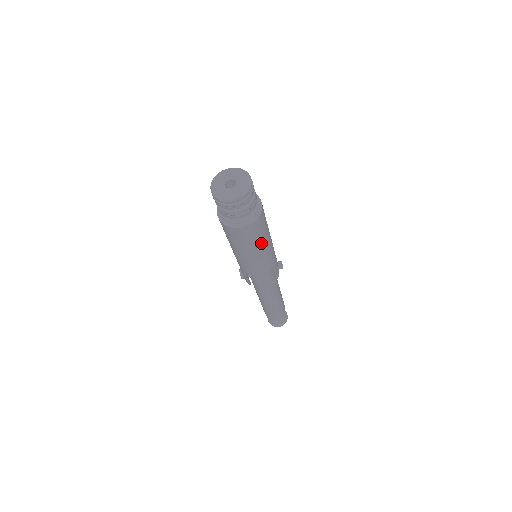
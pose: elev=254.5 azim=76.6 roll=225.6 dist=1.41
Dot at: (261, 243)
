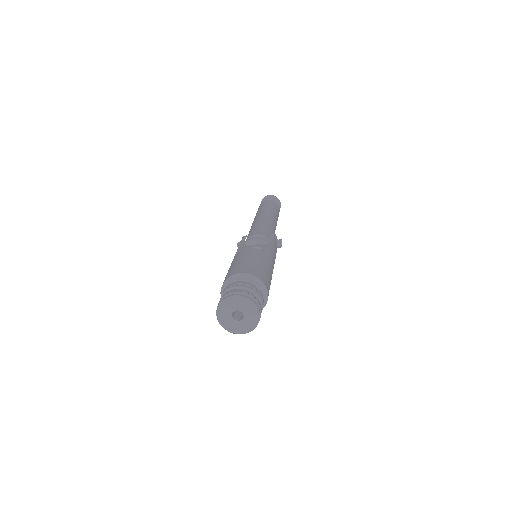
Dot at: occluded
